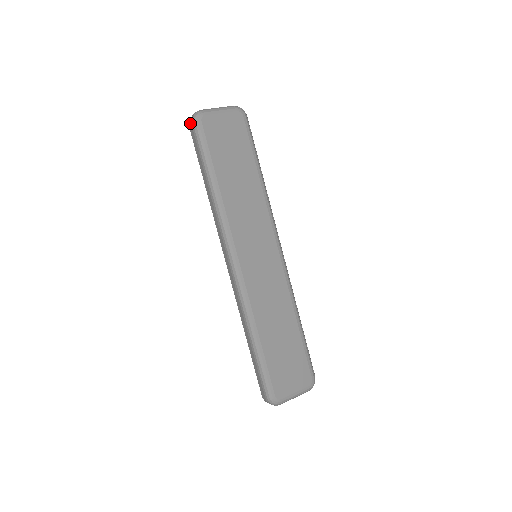
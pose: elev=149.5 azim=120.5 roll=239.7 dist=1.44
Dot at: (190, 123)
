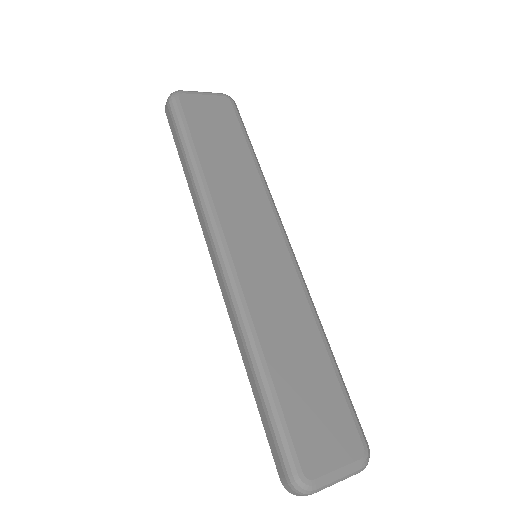
Dot at: (166, 105)
